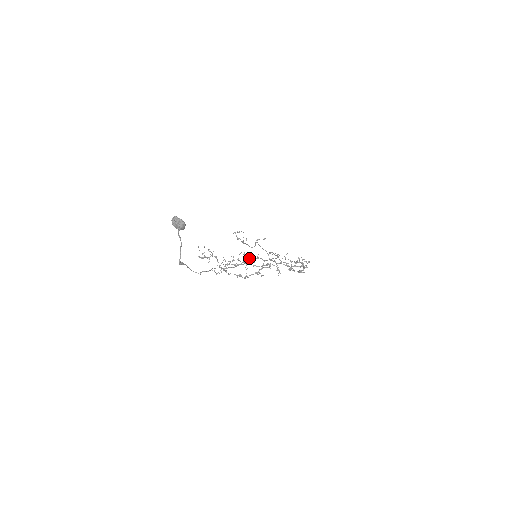
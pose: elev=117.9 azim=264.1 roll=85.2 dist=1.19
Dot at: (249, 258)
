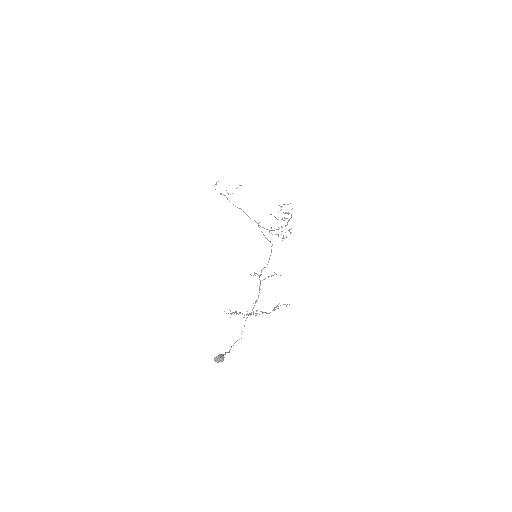
Dot at: occluded
